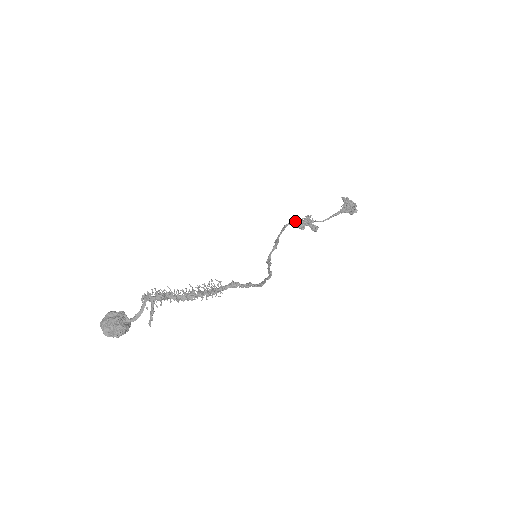
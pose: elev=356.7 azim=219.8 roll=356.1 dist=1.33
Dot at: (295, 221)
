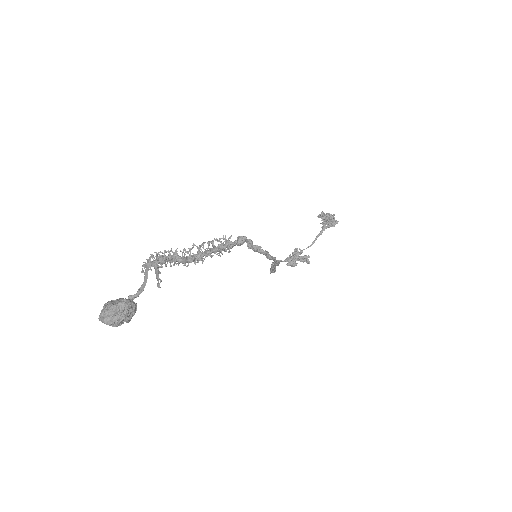
Dot at: occluded
